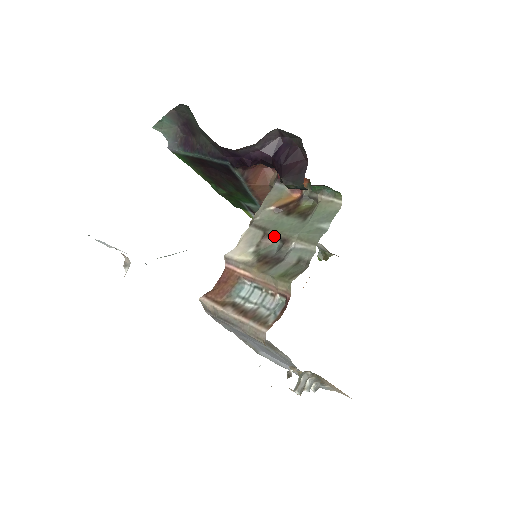
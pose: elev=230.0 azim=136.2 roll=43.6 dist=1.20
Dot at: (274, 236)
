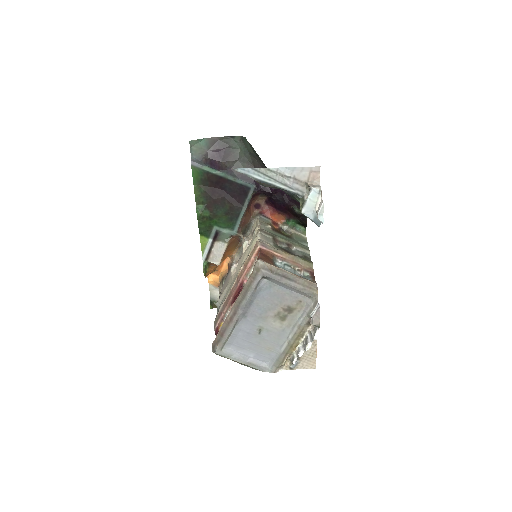
Dot at: (280, 241)
